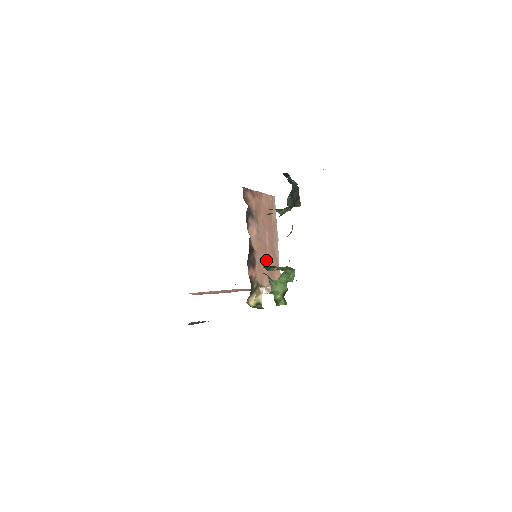
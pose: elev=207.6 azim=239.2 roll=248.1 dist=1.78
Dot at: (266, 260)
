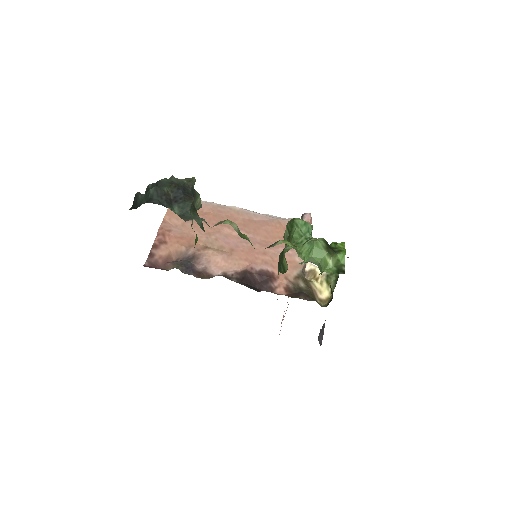
Dot at: (266, 245)
